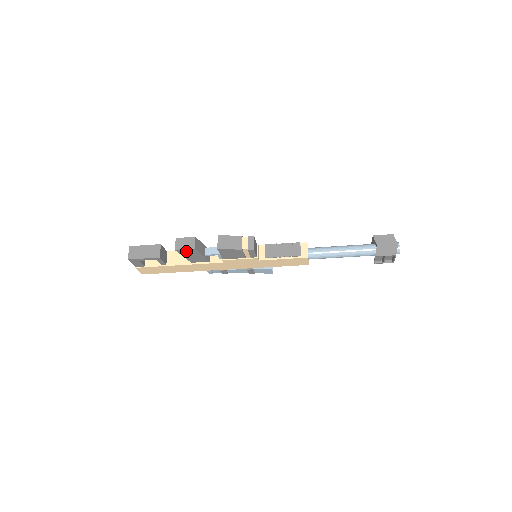
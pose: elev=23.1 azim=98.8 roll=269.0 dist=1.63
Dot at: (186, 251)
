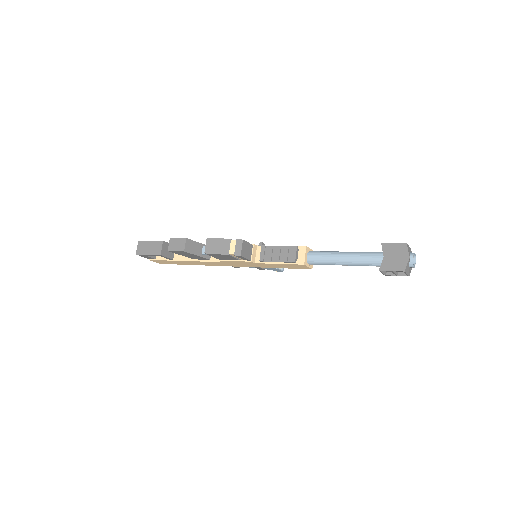
Dot at: (179, 252)
